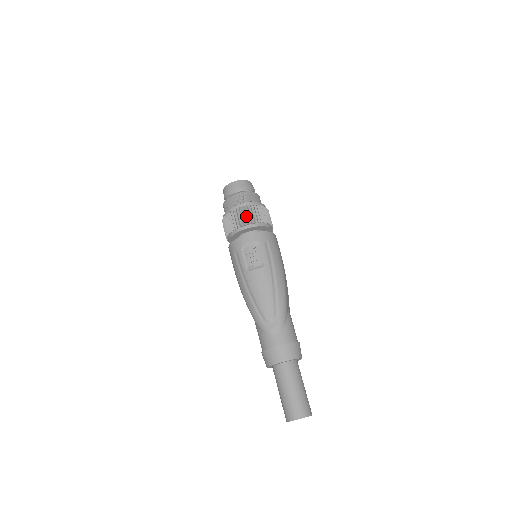
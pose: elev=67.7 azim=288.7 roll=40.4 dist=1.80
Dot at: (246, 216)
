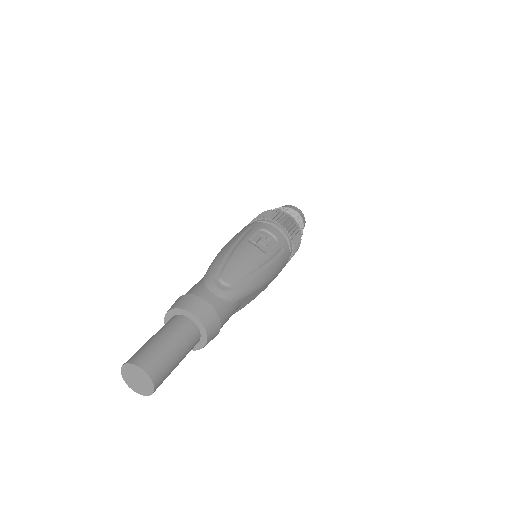
Dot at: (287, 222)
